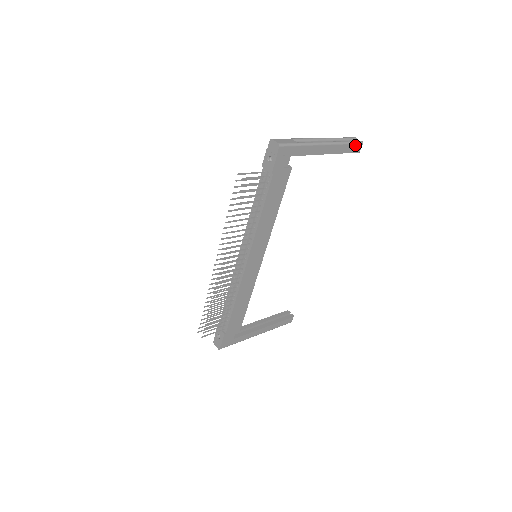
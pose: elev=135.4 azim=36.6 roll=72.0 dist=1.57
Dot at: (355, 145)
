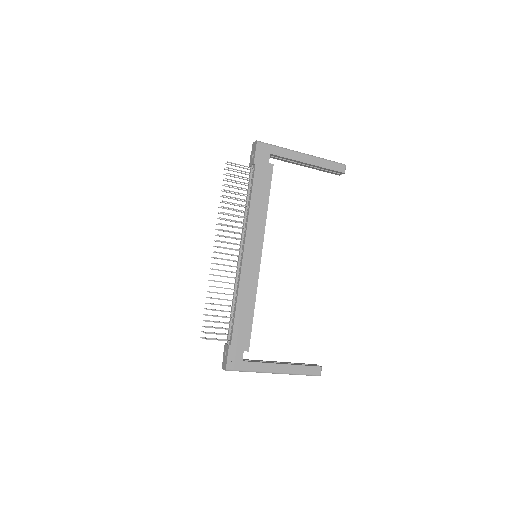
Dot at: (337, 164)
